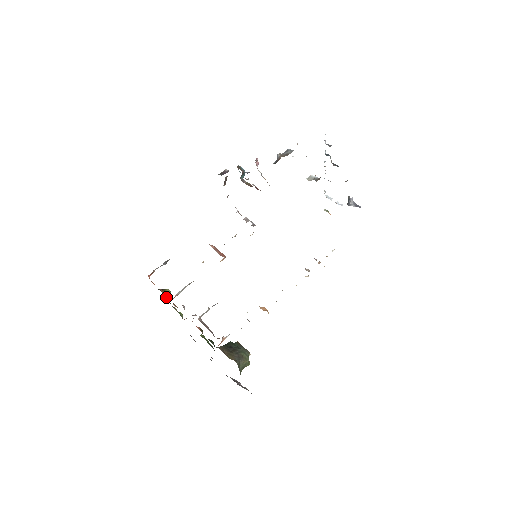
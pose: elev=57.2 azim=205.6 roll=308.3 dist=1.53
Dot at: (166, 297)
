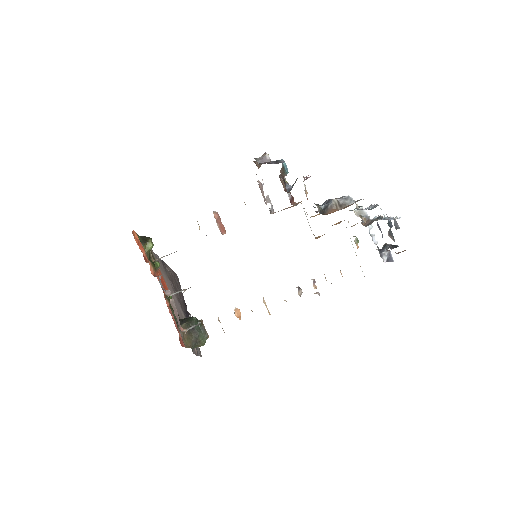
Dot at: (146, 253)
